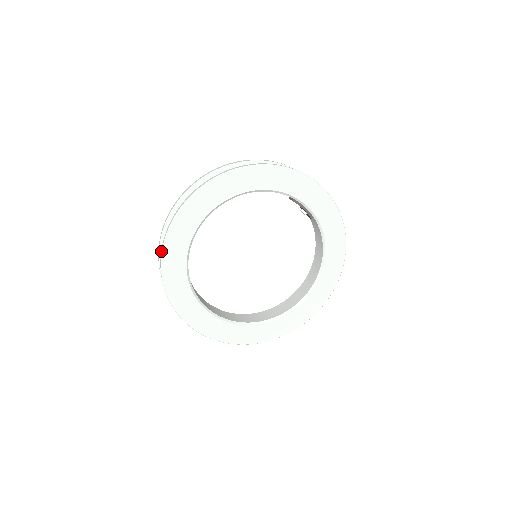
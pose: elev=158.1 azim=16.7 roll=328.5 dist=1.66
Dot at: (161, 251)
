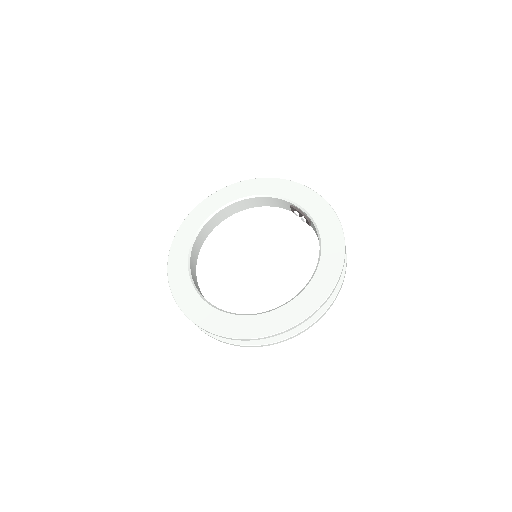
Dot at: (175, 238)
